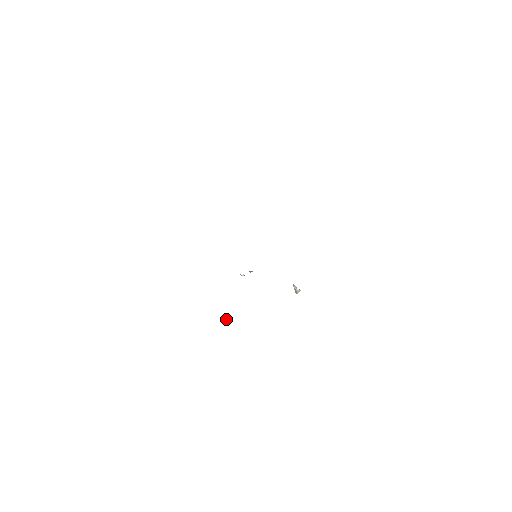
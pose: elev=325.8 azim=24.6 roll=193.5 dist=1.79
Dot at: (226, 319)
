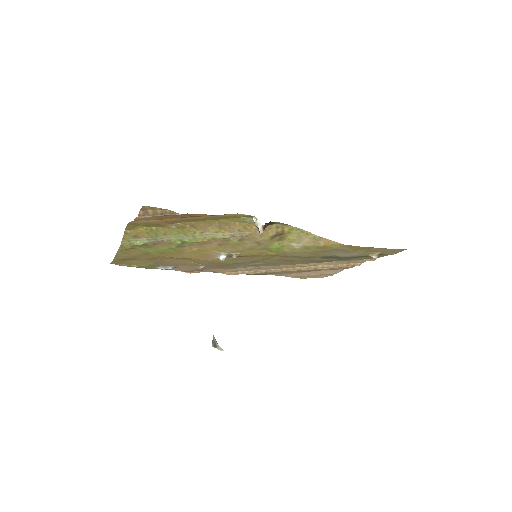
Dot at: (215, 340)
